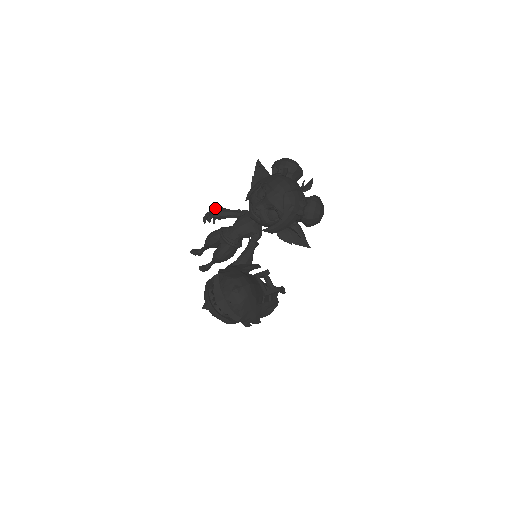
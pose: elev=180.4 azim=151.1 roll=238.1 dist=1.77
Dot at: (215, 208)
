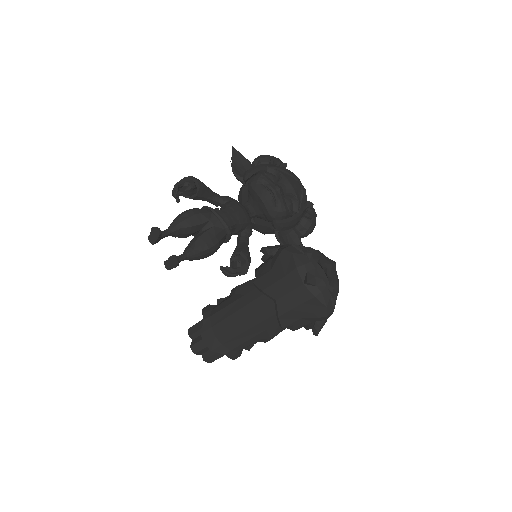
Dot at: occluded
